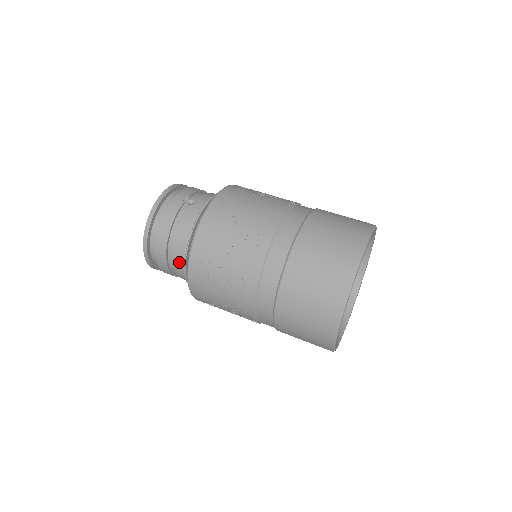
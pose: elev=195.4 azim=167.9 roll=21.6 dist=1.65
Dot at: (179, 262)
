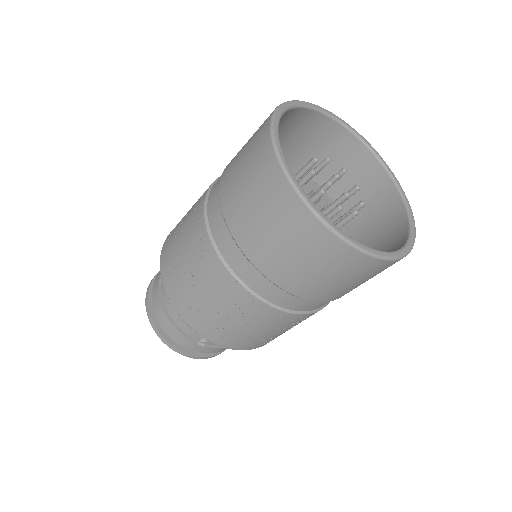
Dot at: occluded
